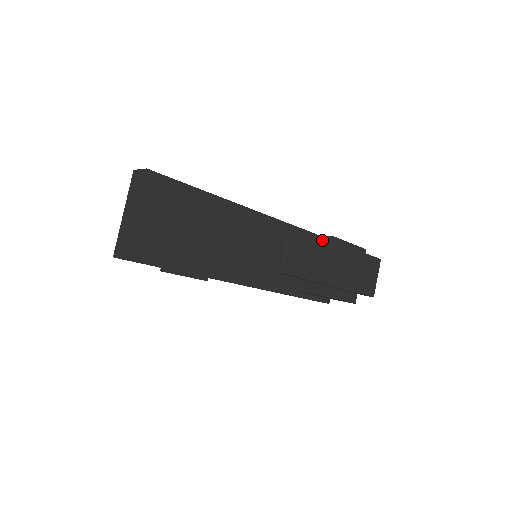
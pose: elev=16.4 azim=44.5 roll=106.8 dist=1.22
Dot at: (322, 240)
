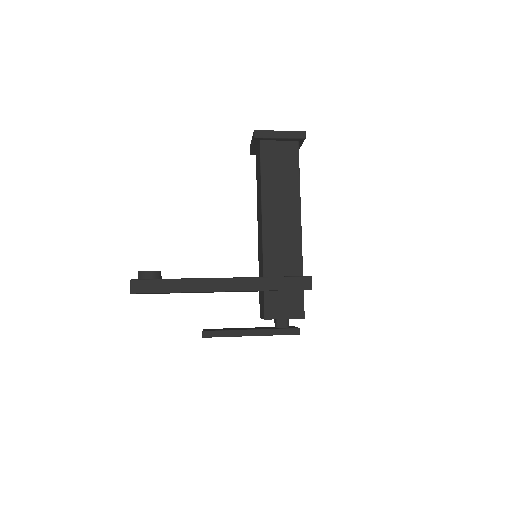
Dot at: (232, 336)
